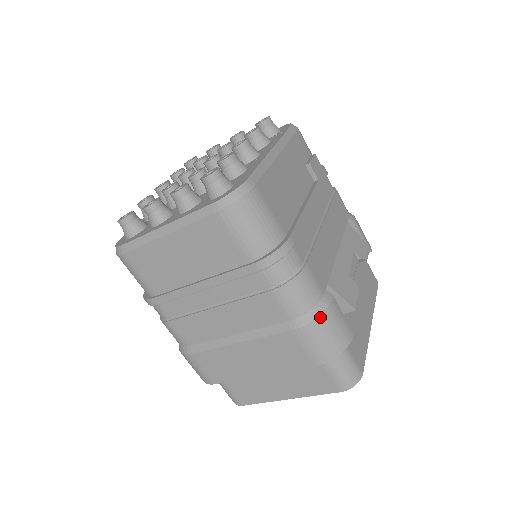
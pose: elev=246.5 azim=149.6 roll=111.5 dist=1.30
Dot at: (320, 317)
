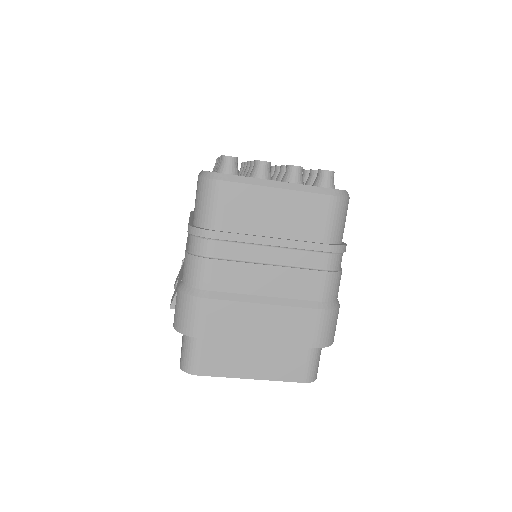
Dot at: (337, 309)
